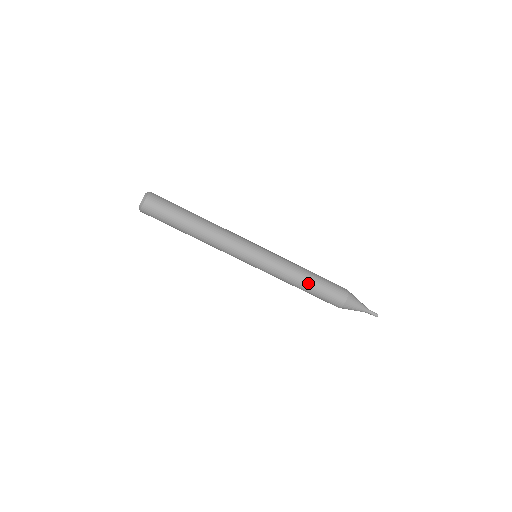
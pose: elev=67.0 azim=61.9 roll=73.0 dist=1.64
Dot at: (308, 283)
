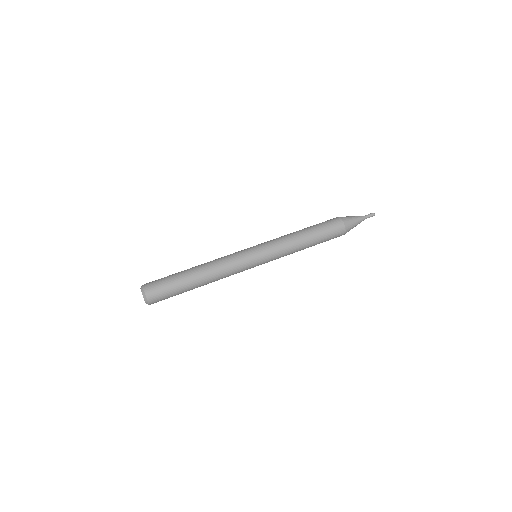
Dot at: (303, 230)
